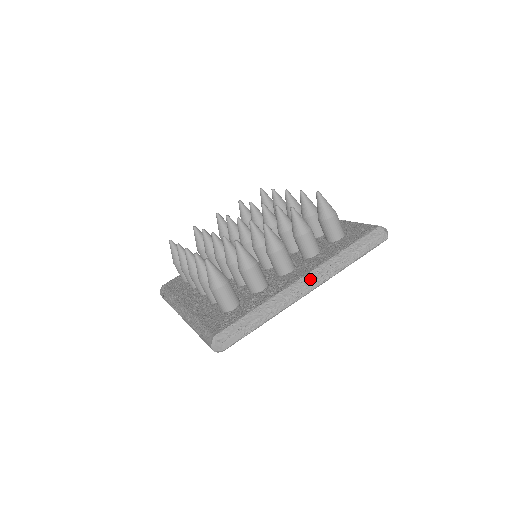
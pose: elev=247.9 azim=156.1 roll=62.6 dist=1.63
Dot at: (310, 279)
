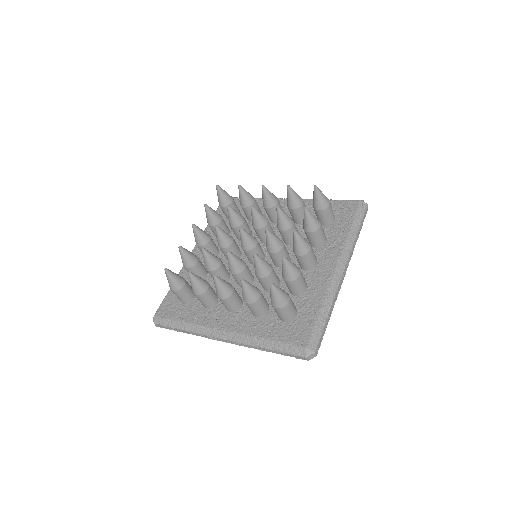
Dot at: (225, 336)
